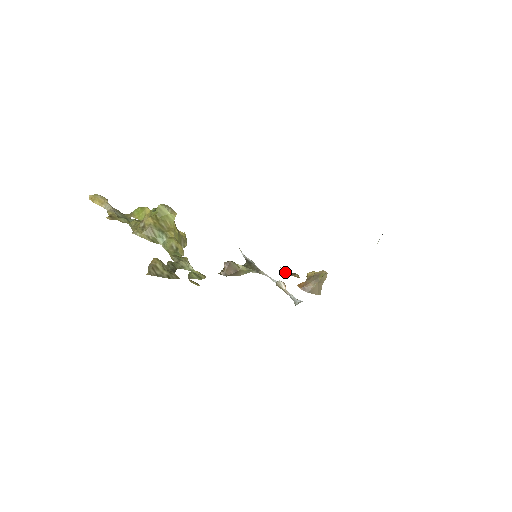
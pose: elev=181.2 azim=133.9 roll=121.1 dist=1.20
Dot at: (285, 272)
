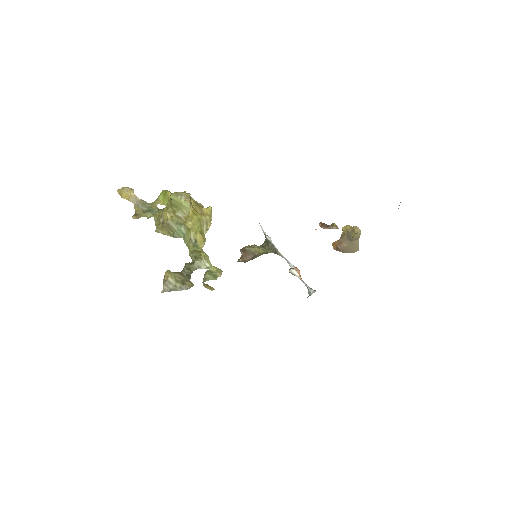
Dot at: (321, 226)
